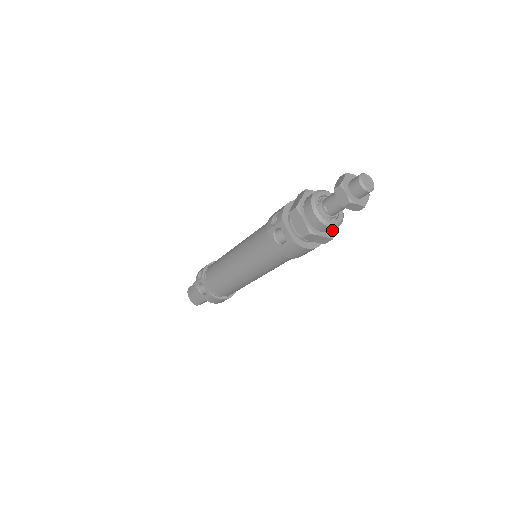
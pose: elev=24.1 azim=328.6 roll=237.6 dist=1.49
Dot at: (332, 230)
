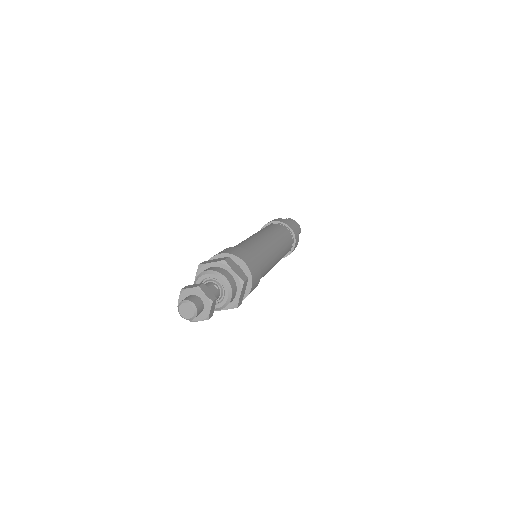
Dot at: (234, 299)
